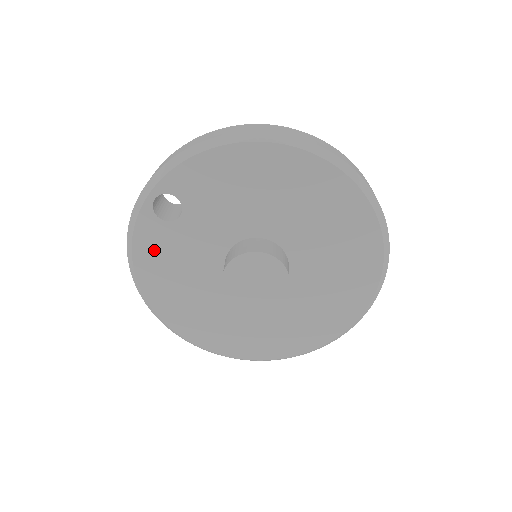
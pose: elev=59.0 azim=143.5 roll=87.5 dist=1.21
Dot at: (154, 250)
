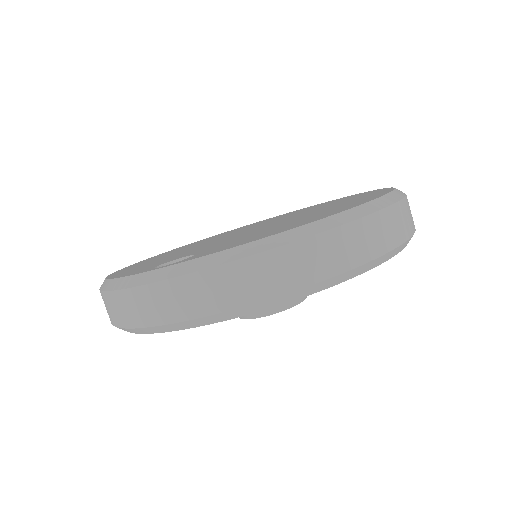
Dot at: occluded
